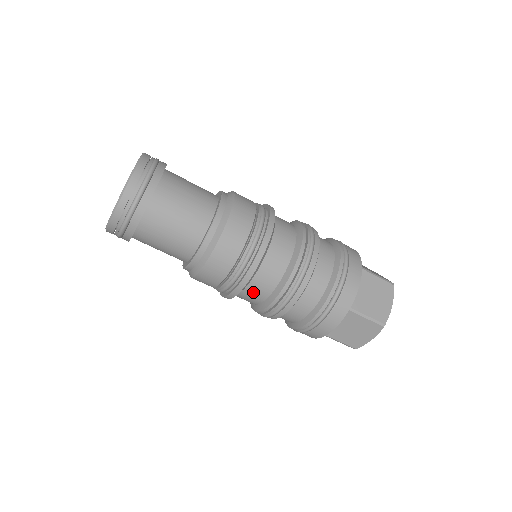
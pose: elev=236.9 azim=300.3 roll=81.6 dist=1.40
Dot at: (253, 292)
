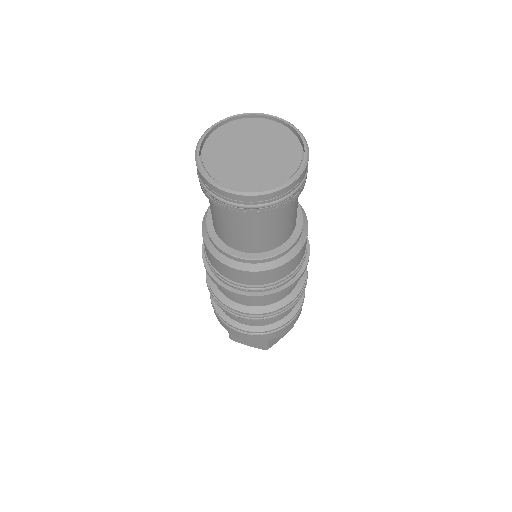
Dot at: occluded
